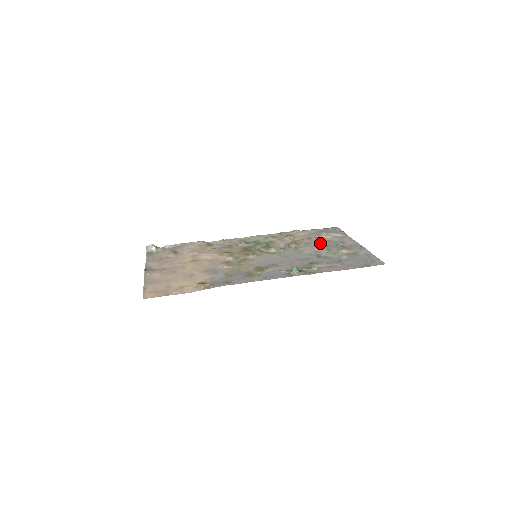
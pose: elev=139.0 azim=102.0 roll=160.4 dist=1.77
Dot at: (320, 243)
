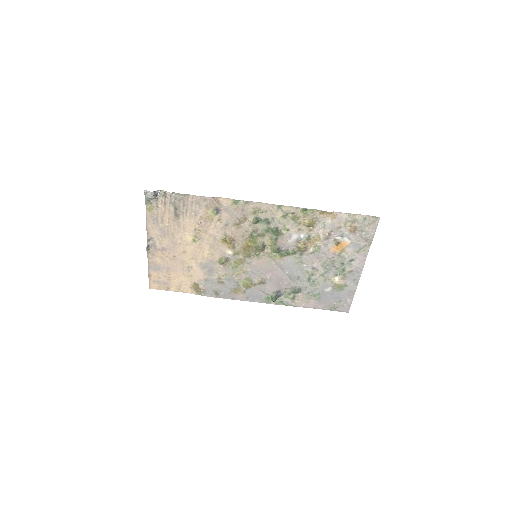
Dot at: (329, 254)
